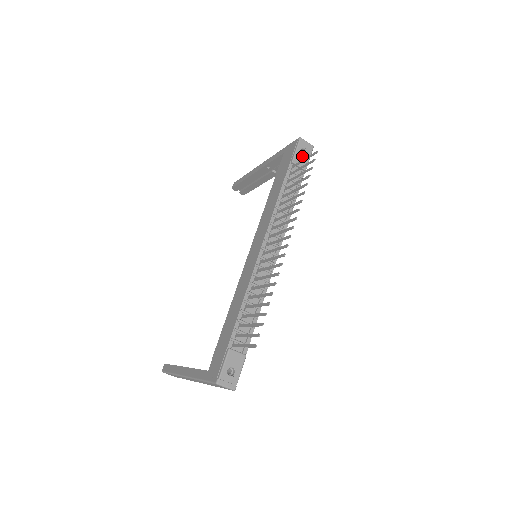
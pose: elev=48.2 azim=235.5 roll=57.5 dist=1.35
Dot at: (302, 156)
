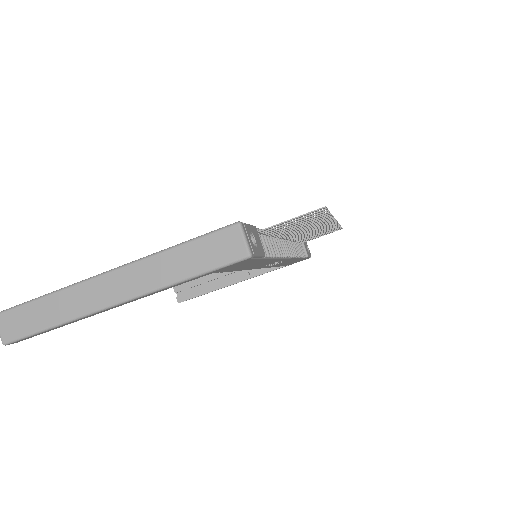
Dot at: occluded
